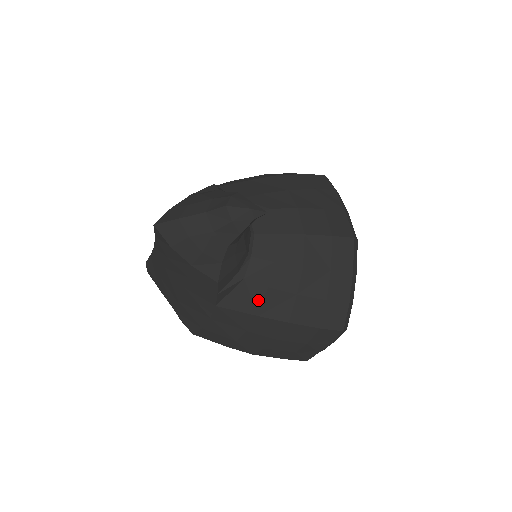
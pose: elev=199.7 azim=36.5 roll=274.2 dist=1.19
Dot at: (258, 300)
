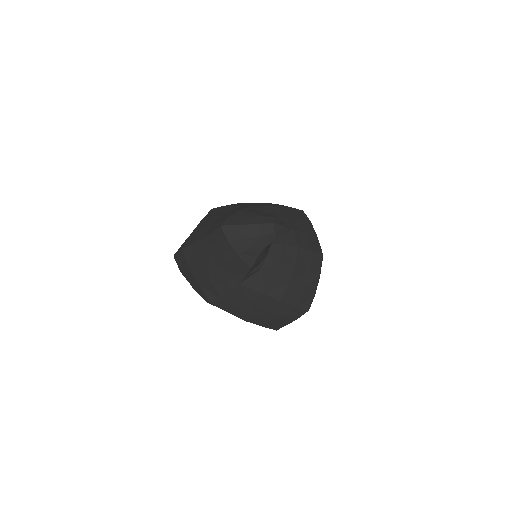
Dot at: (266, 284)
